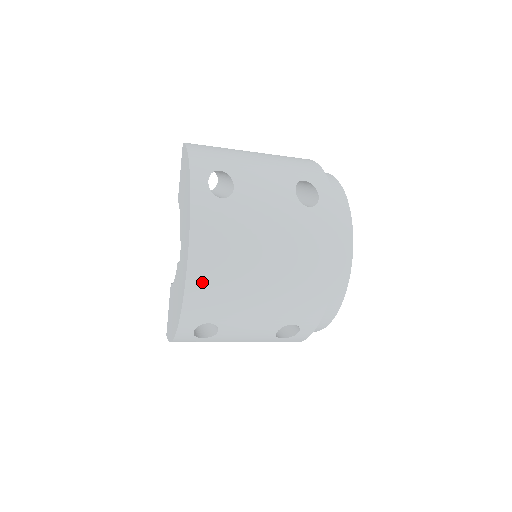
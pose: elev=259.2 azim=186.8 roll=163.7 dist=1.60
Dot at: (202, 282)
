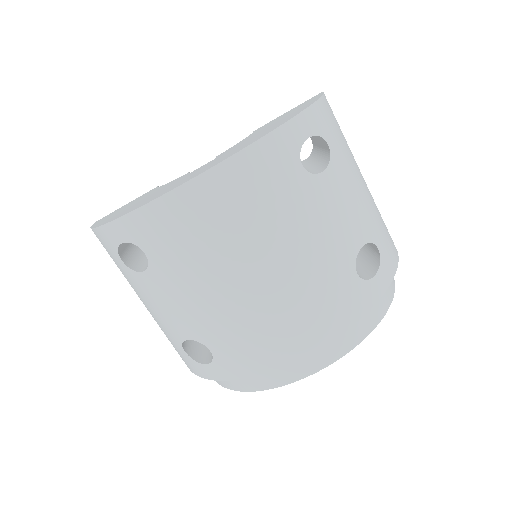
Dot at: (190, 208)
